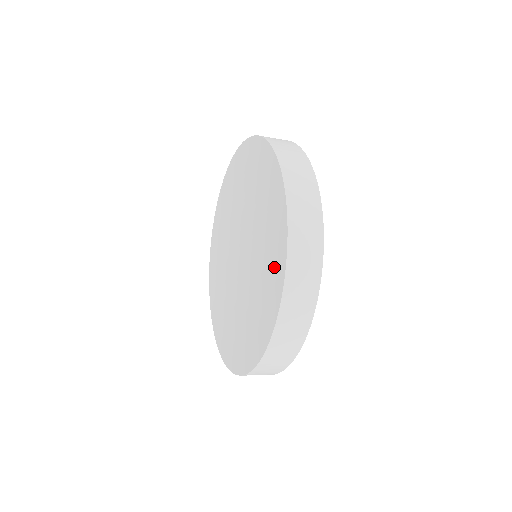
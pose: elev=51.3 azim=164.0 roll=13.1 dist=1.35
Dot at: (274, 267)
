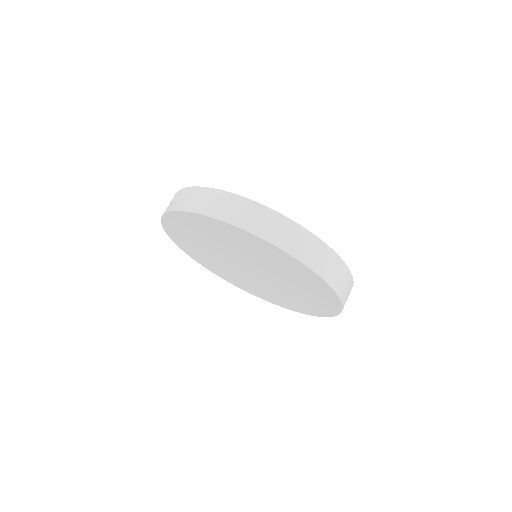
Dot at: (323, 302)
